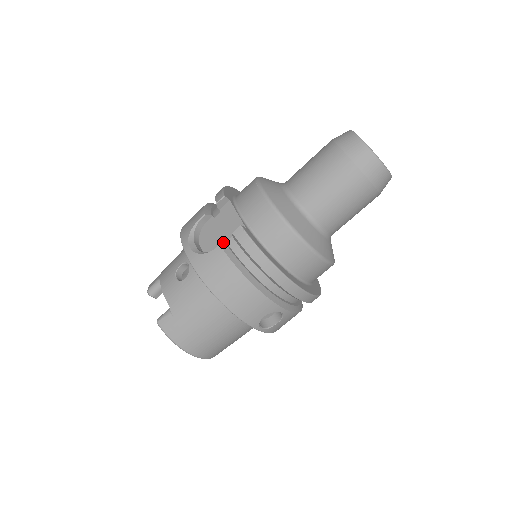
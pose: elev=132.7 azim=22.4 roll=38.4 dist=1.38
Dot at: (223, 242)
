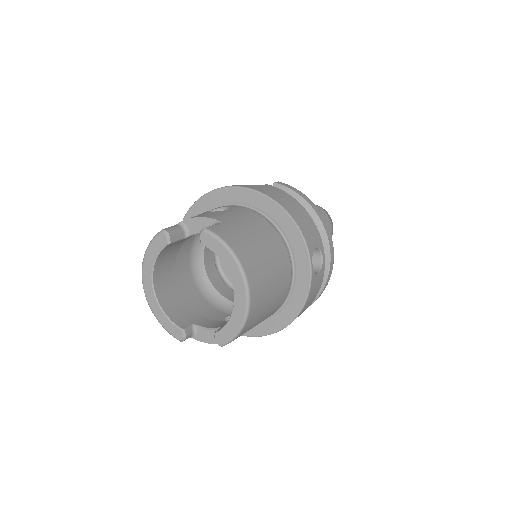
Dot at: occluded
